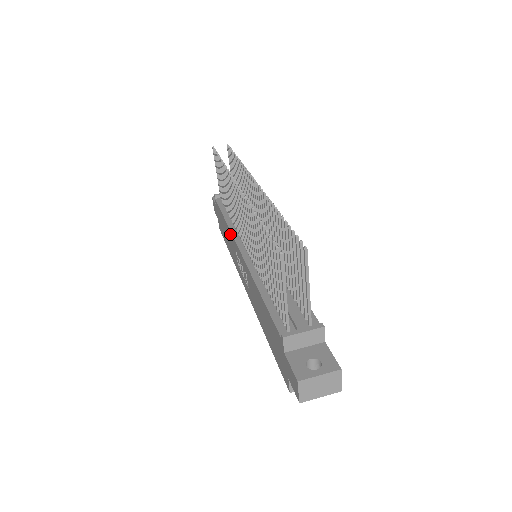
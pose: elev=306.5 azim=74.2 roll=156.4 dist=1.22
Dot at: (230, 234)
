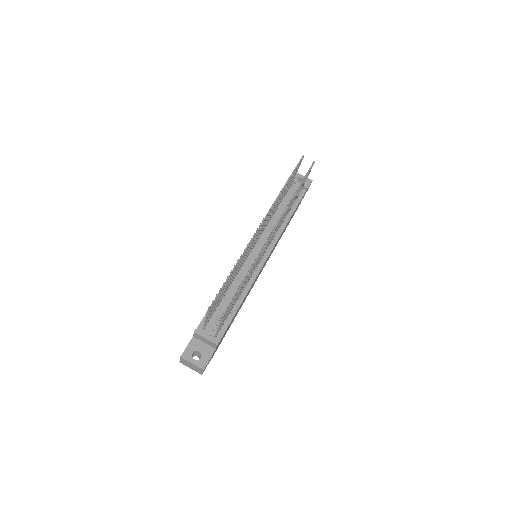
Dot at: occluded
